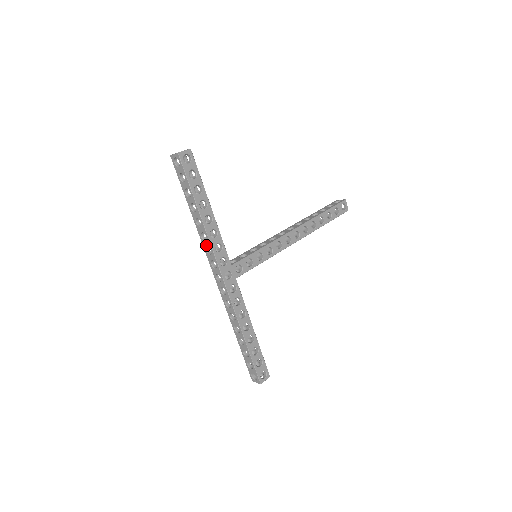
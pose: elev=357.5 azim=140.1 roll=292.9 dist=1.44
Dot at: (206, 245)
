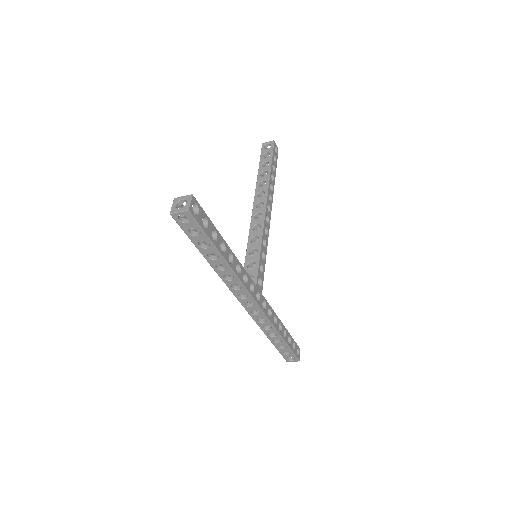
Dot at: (232, 284)
